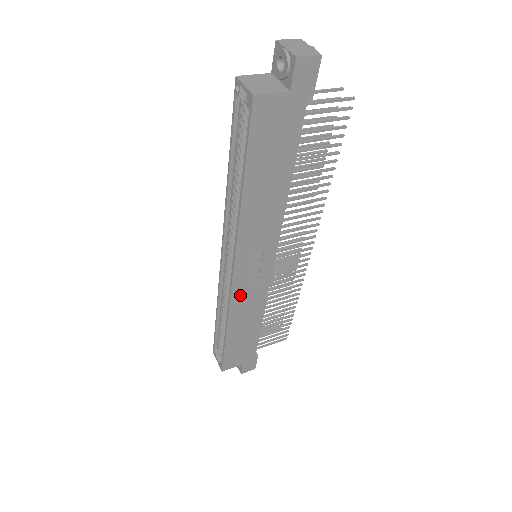
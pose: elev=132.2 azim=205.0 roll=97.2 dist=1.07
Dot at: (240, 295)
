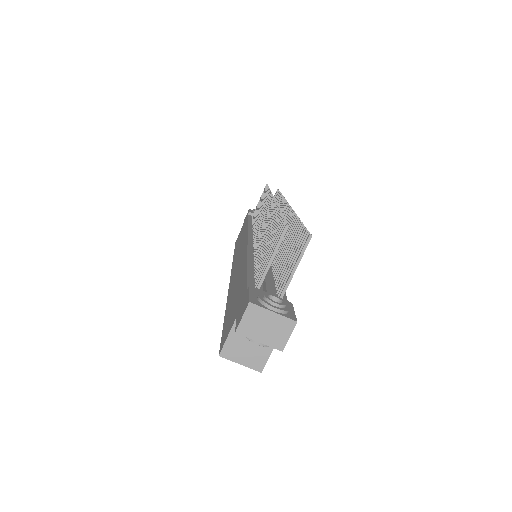
Dot at: occluded
